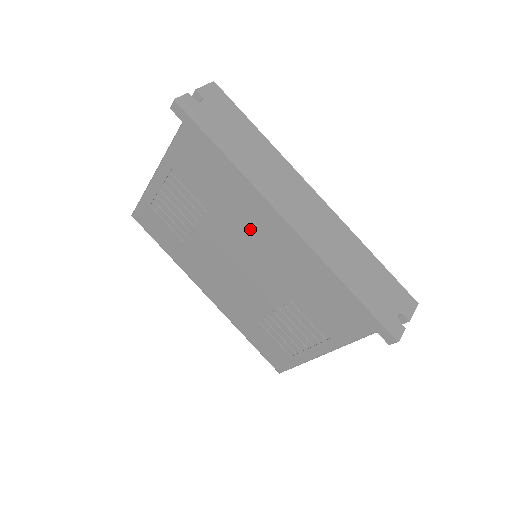
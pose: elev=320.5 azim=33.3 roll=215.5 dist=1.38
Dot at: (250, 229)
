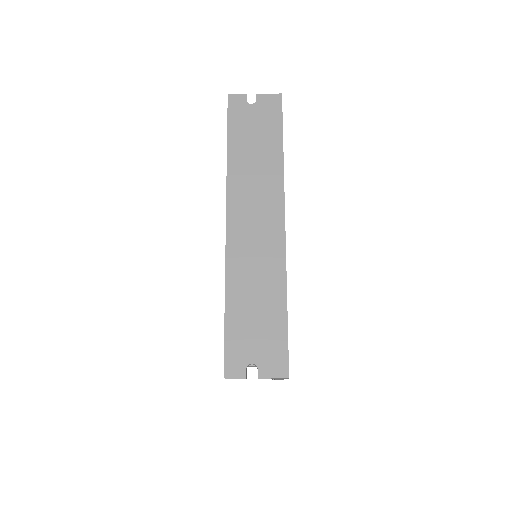
Dot at: occluded
